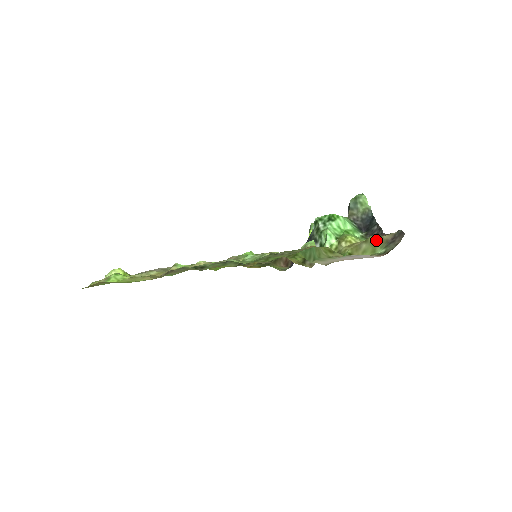
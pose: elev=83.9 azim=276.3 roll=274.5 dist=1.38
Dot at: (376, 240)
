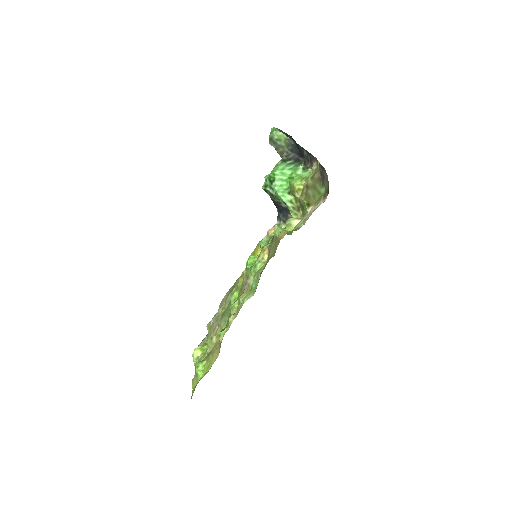
Dot at: (313, 183)
